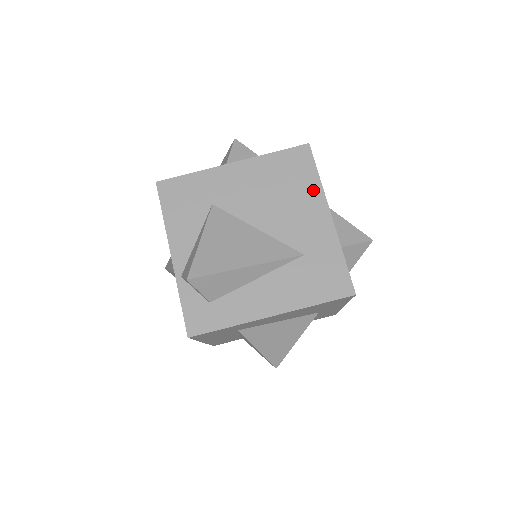
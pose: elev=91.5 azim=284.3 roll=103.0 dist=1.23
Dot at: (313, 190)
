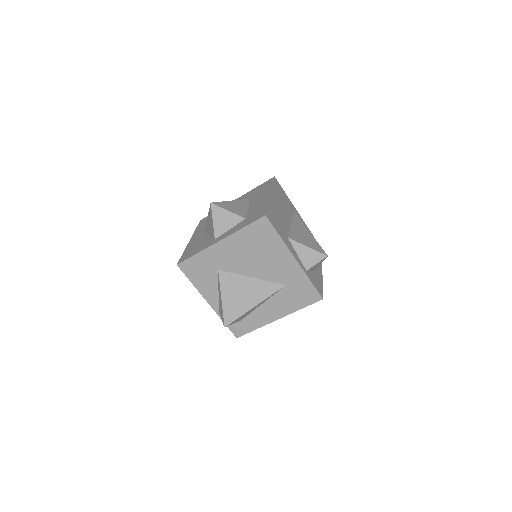
Dot at: (279, 246)
